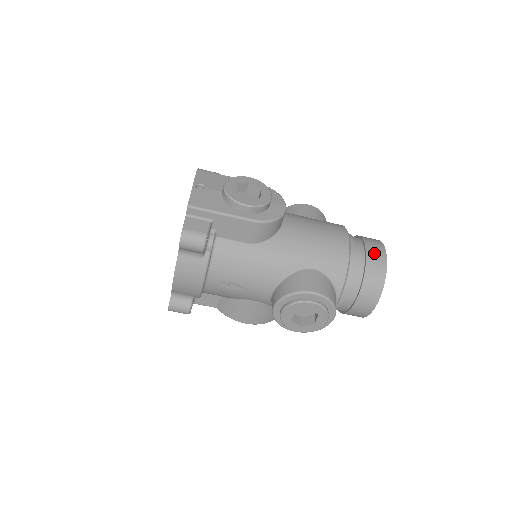
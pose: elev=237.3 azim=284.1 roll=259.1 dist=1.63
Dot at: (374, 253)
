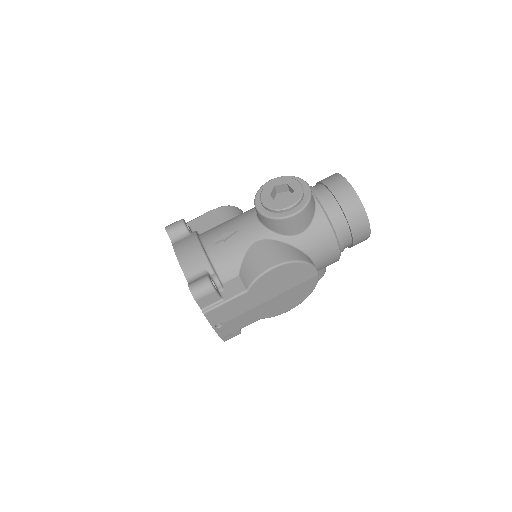
Dot at: occluded
